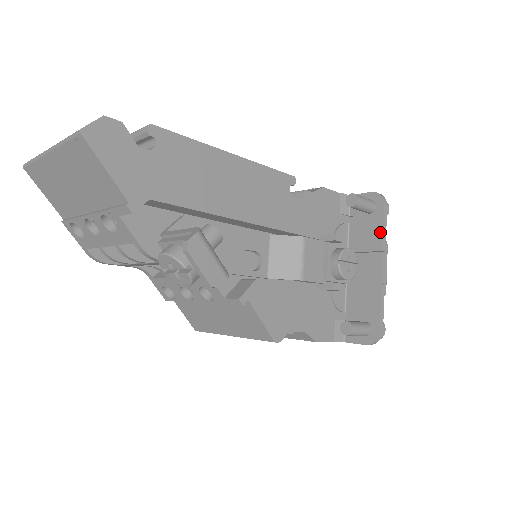
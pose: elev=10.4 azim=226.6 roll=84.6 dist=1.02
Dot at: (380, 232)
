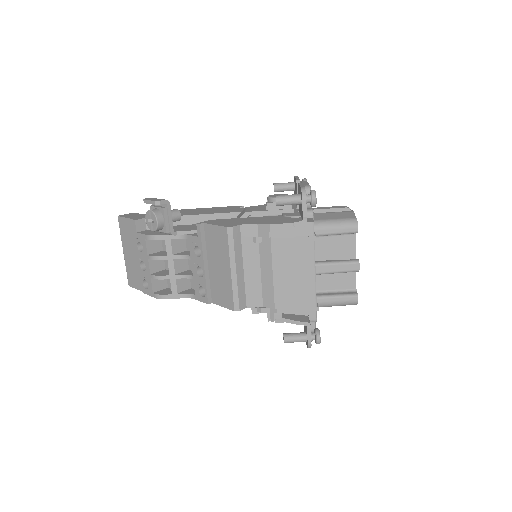
Dot at: (295, 181)
